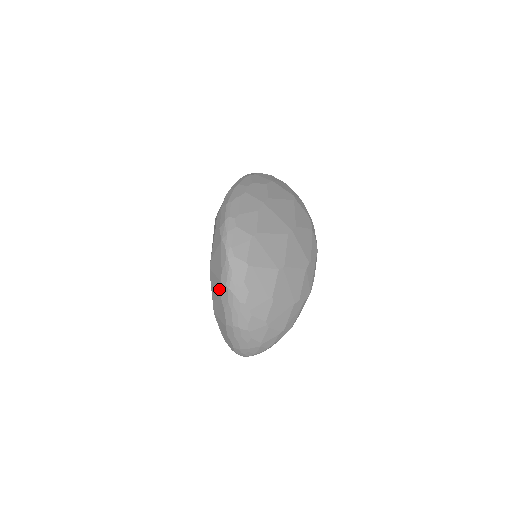
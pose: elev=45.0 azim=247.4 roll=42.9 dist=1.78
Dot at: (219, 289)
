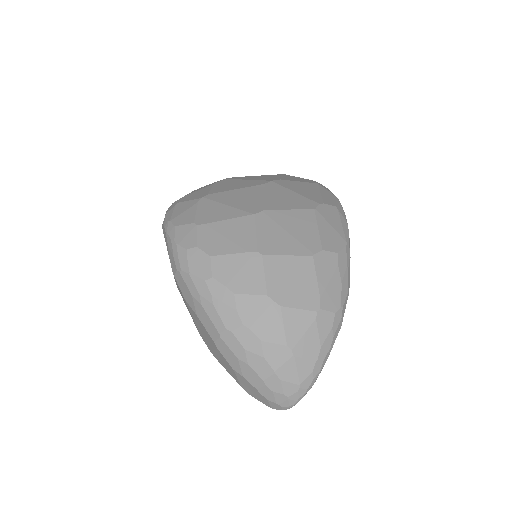
Dot at: (180, 290)
